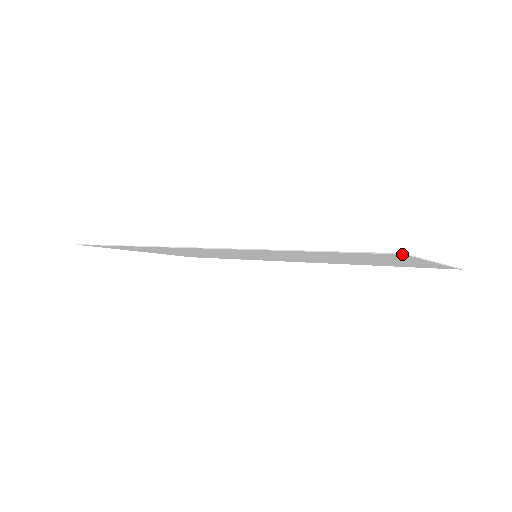
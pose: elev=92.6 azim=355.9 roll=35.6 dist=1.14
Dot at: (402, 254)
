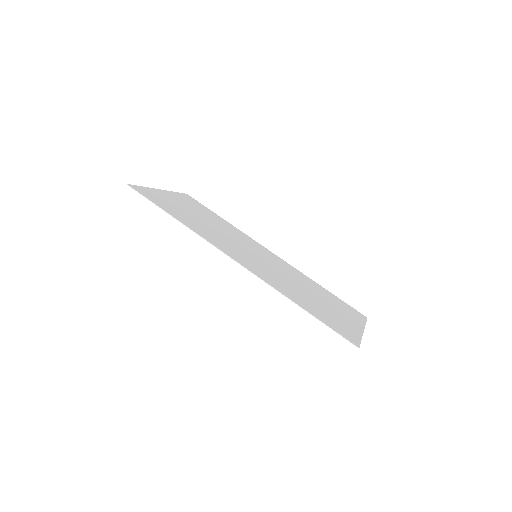
Dot at: (358, 347)
